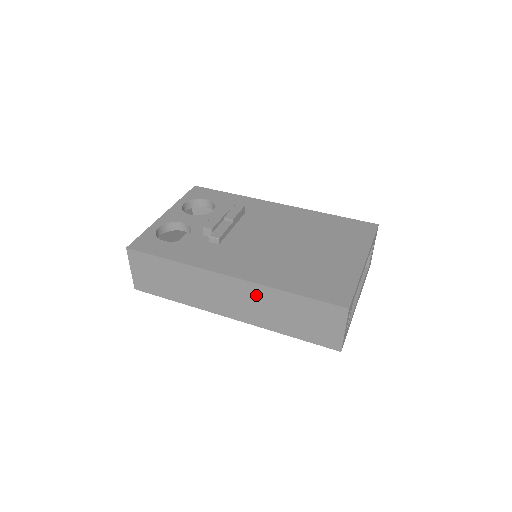
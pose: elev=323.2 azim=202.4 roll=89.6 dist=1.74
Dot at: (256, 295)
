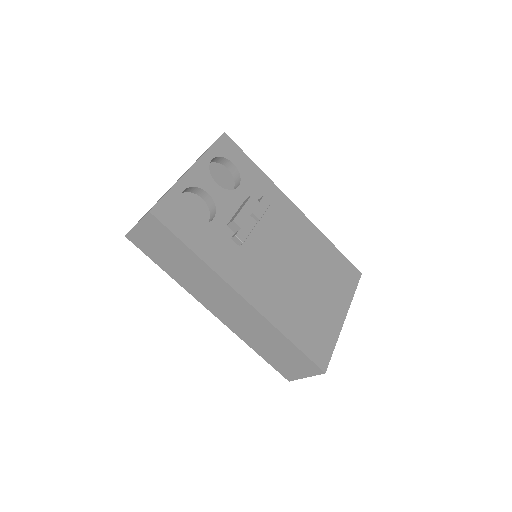
Dot at: (255, 321)
